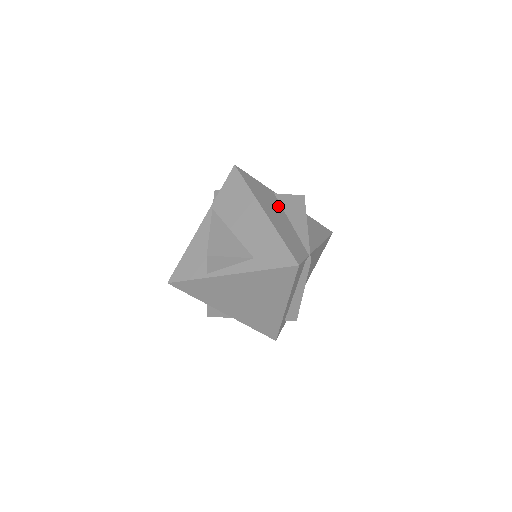
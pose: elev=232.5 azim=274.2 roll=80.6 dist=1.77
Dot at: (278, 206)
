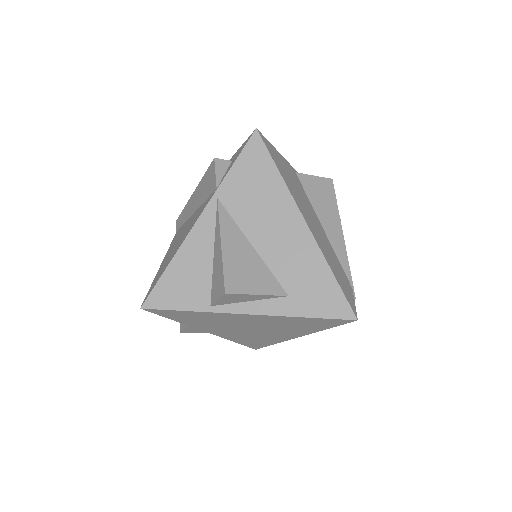
Dot at: (307, 200)
